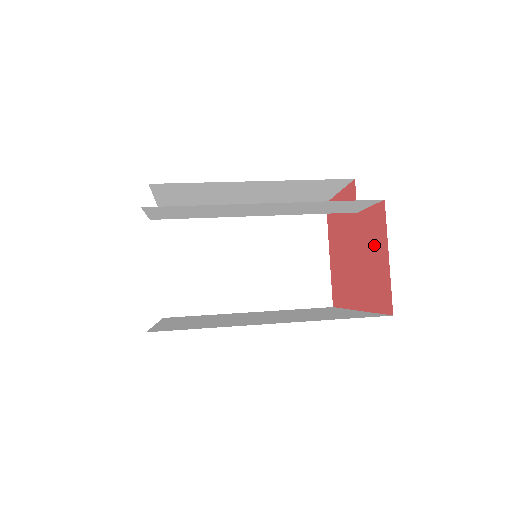
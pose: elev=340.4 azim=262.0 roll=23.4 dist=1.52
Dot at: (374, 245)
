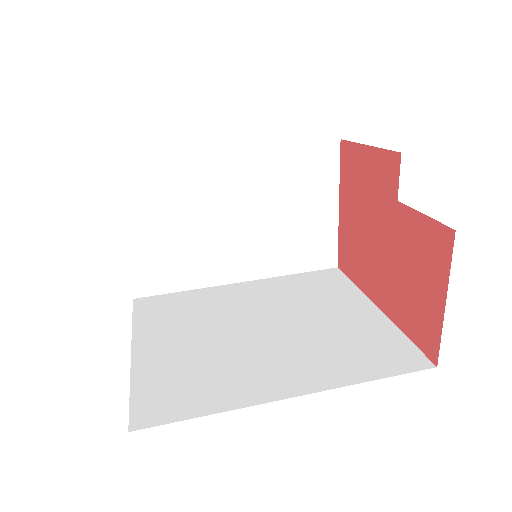
Dot at: (421, 267)
